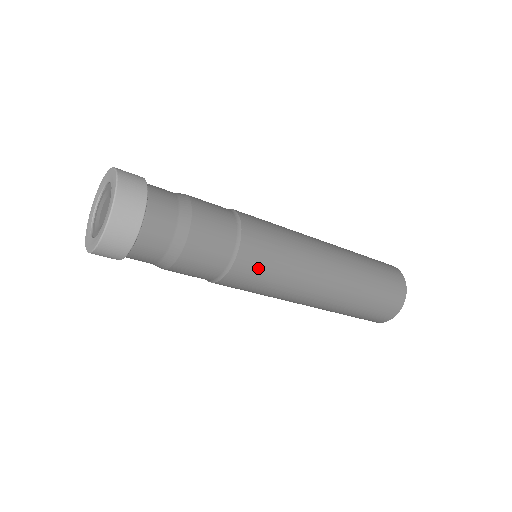
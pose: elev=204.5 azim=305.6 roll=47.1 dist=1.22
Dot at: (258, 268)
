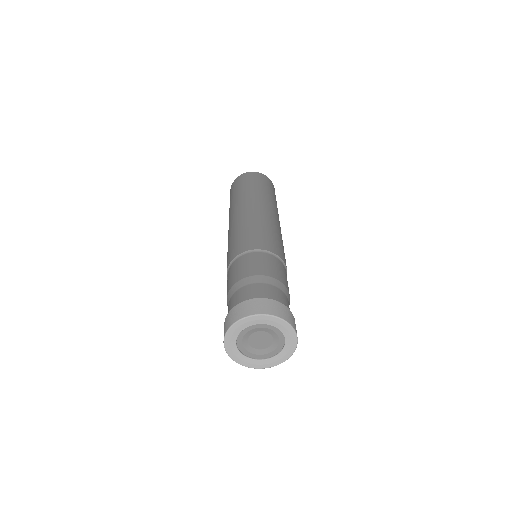
Dot at: occluded
